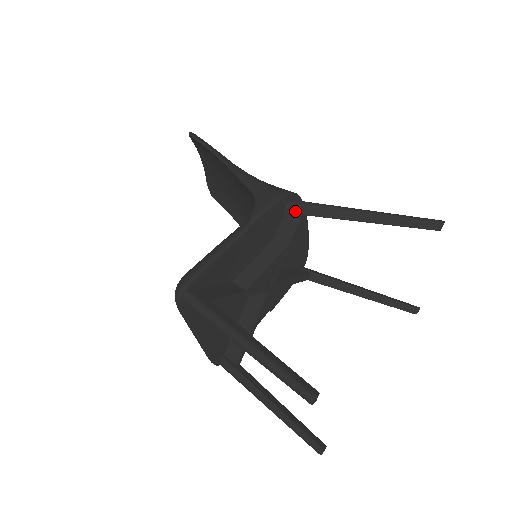
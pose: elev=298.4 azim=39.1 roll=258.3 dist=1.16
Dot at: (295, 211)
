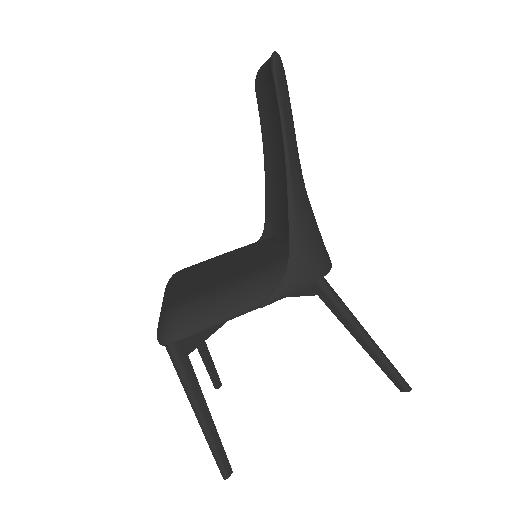
Dot at: (315, 289)
